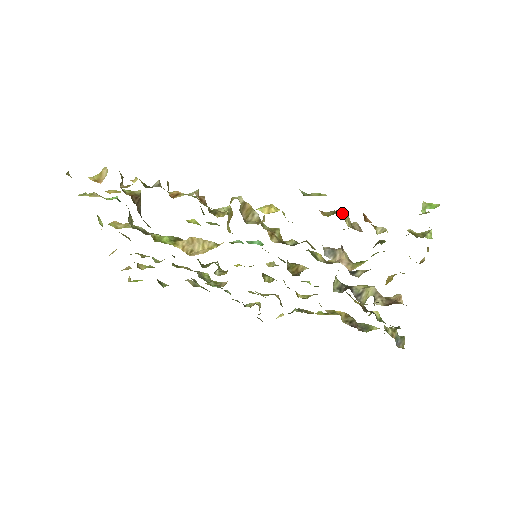
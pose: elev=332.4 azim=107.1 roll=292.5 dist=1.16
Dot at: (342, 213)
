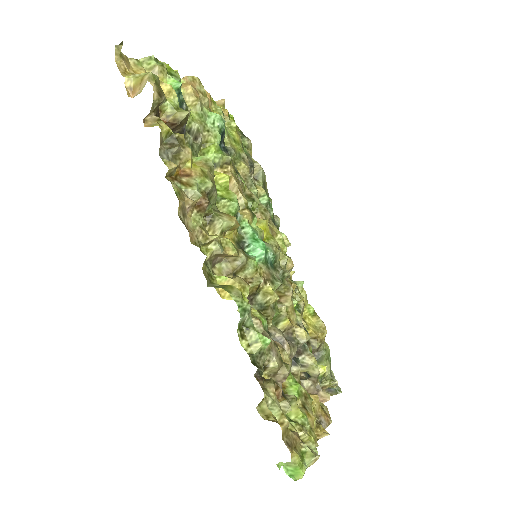
Dot at: (274, 361)
